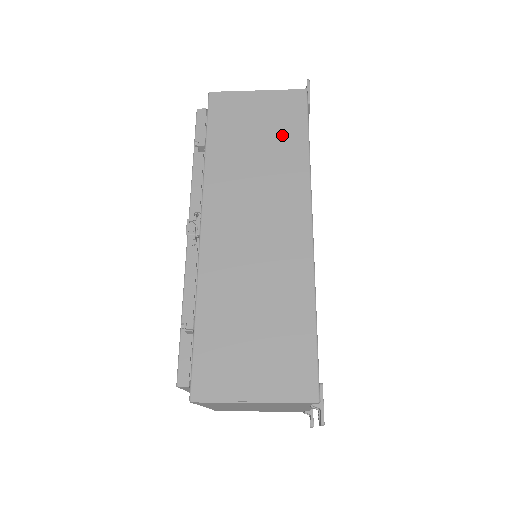
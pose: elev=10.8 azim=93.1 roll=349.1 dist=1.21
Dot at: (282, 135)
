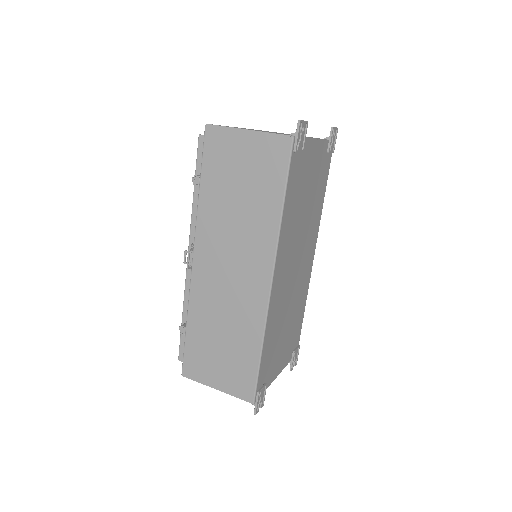
Dot at: (262, 189)
